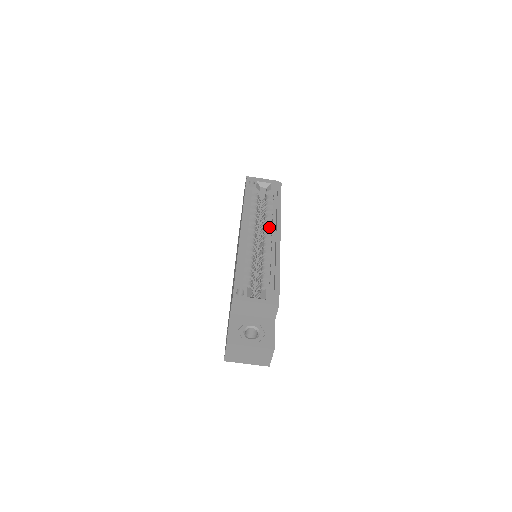
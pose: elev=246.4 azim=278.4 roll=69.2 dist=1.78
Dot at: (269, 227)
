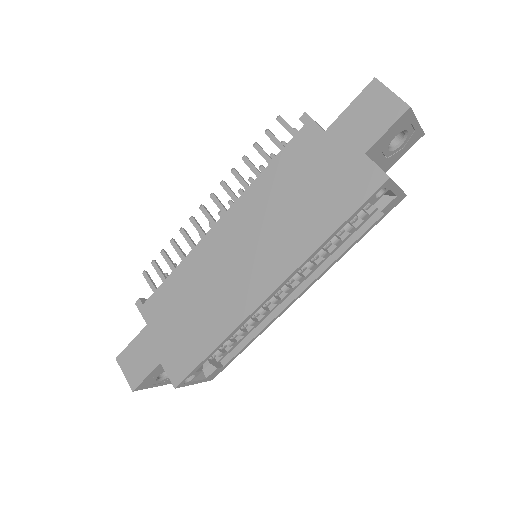
Dot at: occluded
